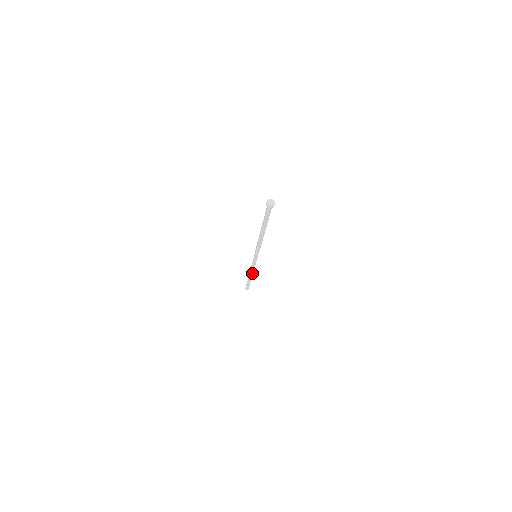
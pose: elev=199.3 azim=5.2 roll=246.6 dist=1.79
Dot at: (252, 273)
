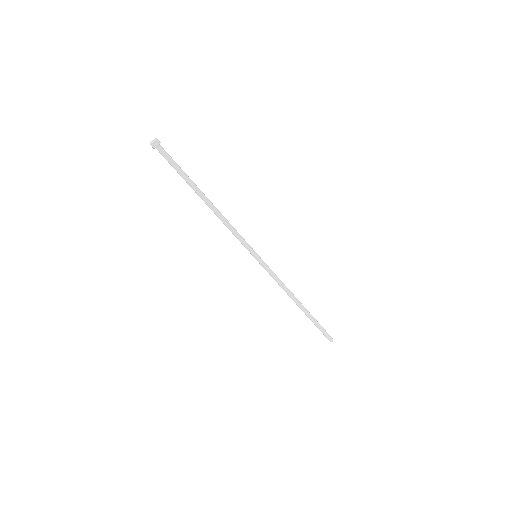
Dot at: (291, 297)
